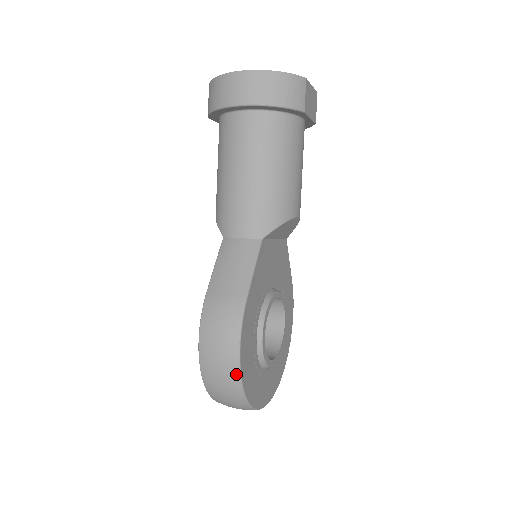
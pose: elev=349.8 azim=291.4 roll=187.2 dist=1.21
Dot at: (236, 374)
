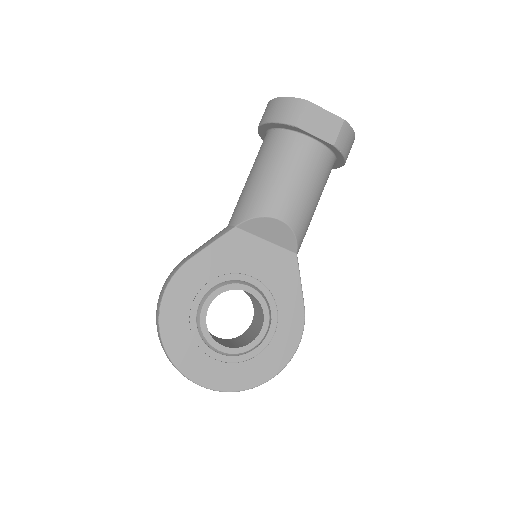
Dot at: (158, 314)
